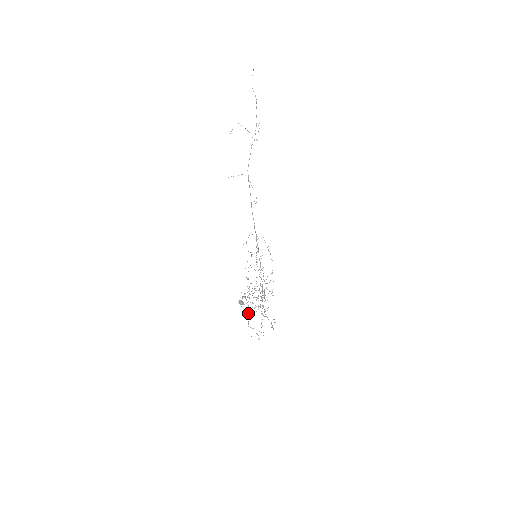
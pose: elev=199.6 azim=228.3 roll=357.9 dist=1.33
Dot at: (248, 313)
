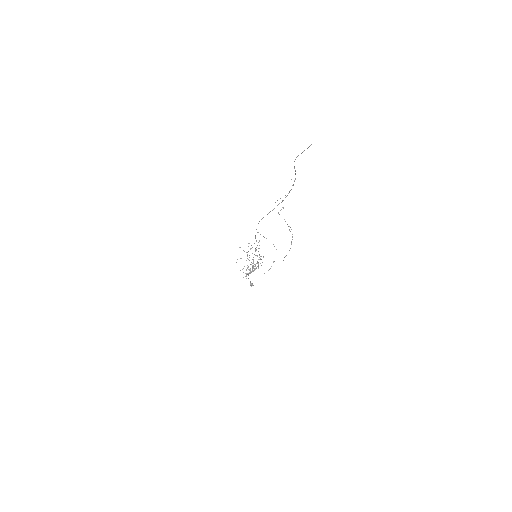
Dot at: occluded
